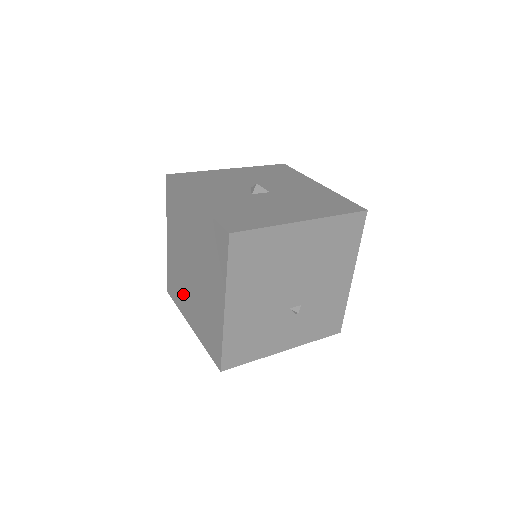
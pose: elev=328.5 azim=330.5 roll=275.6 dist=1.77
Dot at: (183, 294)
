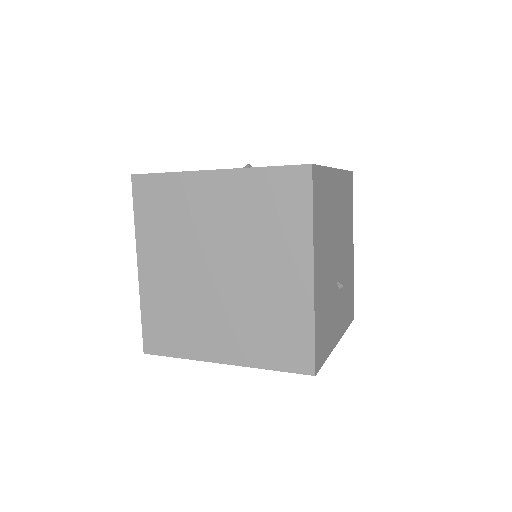
Dot at: (194, 325)
